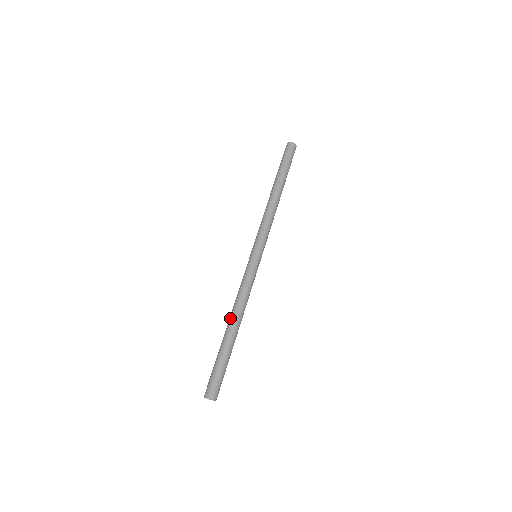
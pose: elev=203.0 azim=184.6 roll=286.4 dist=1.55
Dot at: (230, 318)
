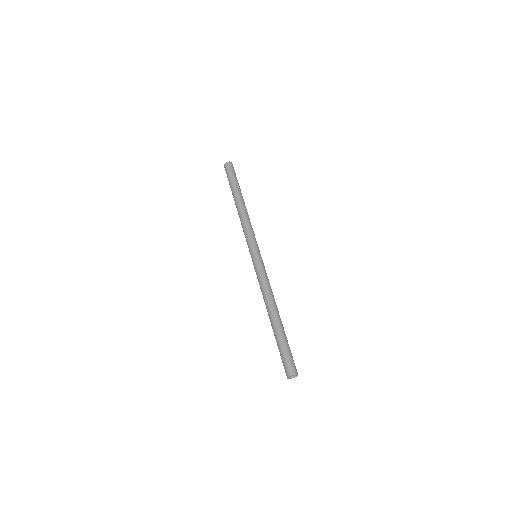
Dot at: (269, 309)
